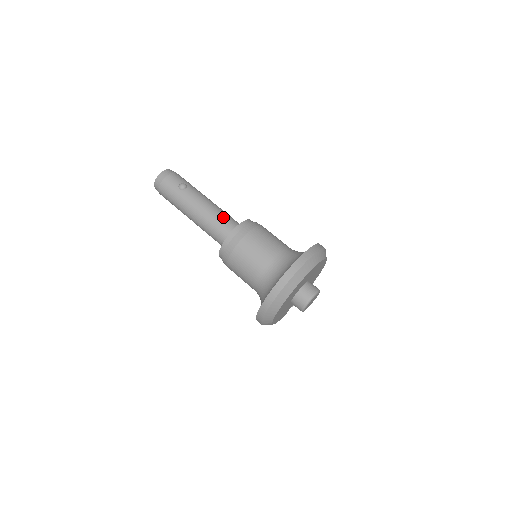
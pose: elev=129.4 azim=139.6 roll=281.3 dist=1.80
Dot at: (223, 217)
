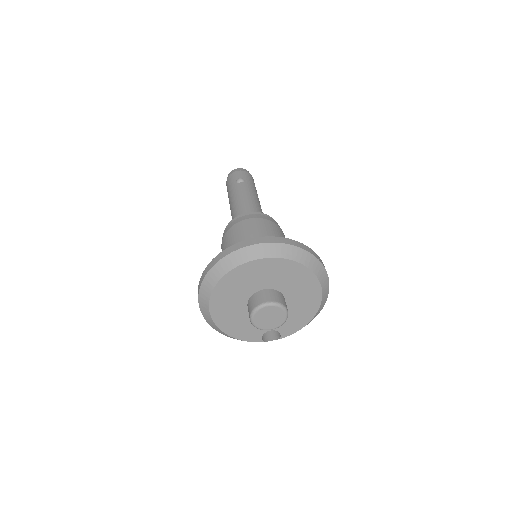
Dot at: (249, 209)
